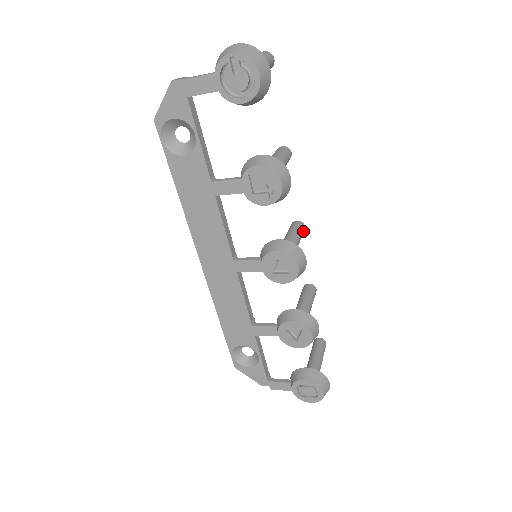
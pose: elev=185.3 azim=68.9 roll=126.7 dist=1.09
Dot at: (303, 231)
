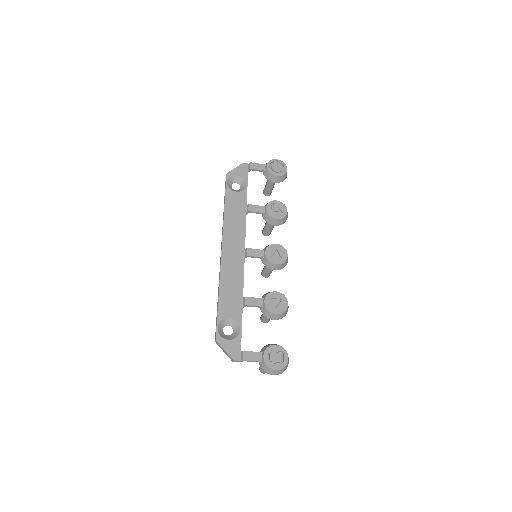
Dot at: occluded
